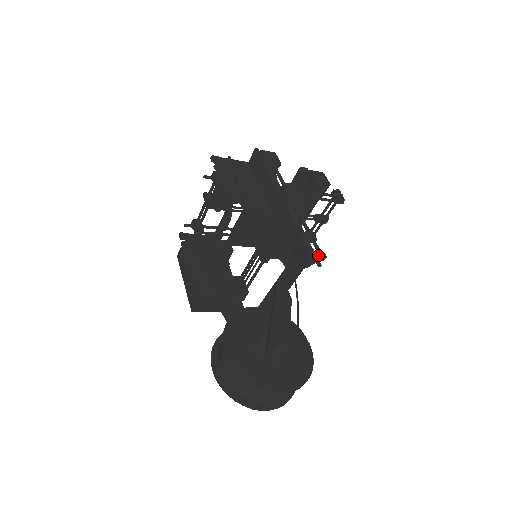
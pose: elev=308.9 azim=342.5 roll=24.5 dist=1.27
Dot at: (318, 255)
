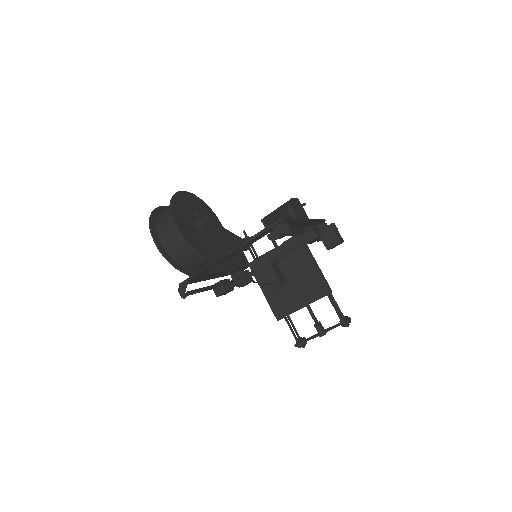
Dot at: (286, 227)
